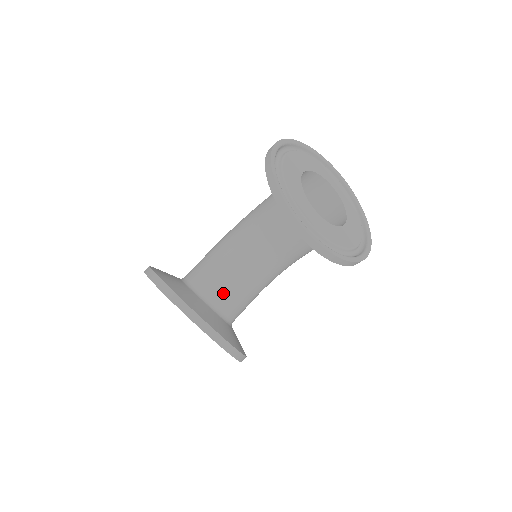
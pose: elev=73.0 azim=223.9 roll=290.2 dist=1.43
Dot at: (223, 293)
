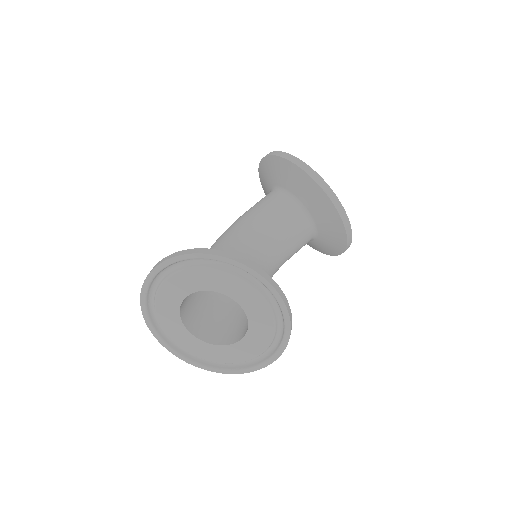
Dot at: occluded
